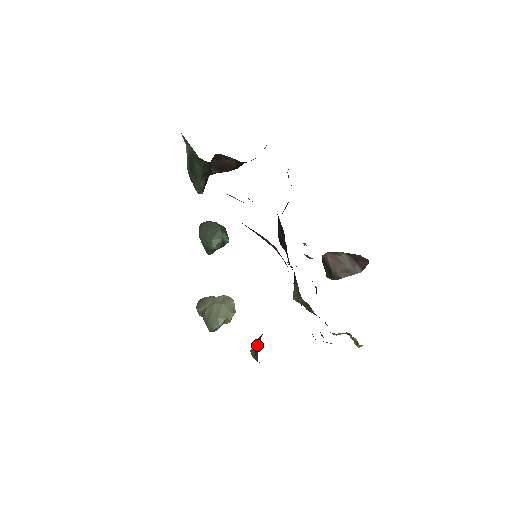
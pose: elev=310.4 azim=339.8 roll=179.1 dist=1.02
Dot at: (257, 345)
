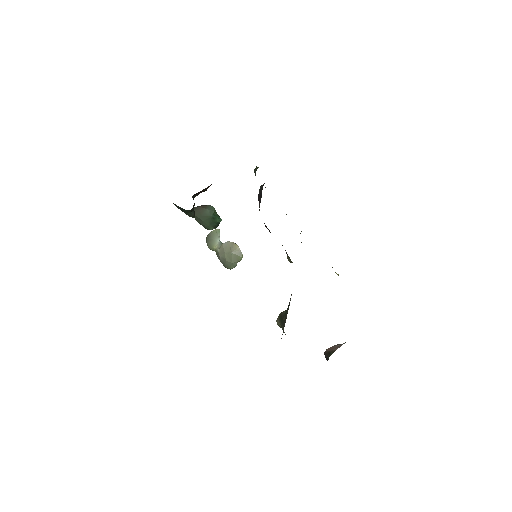
Dot at: (281, 324)
